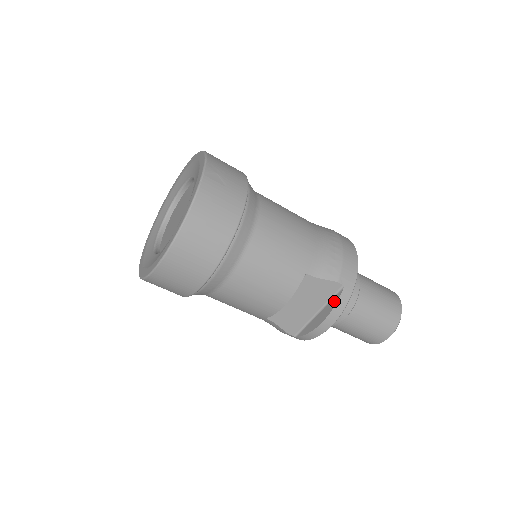
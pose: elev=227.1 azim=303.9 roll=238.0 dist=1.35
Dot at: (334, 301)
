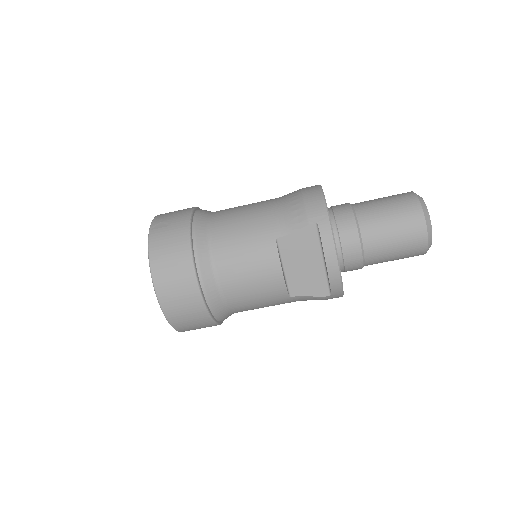
Dot at: (321, 241)
